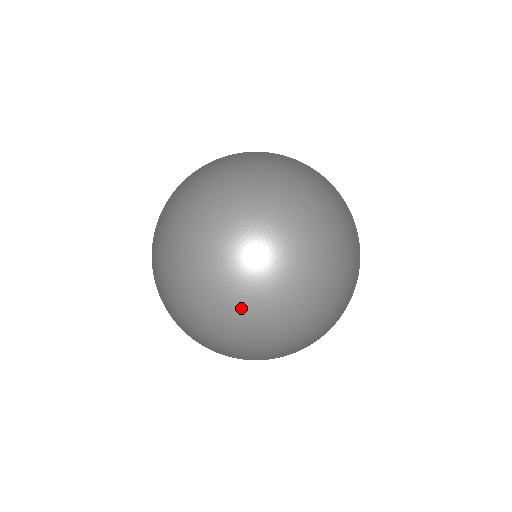
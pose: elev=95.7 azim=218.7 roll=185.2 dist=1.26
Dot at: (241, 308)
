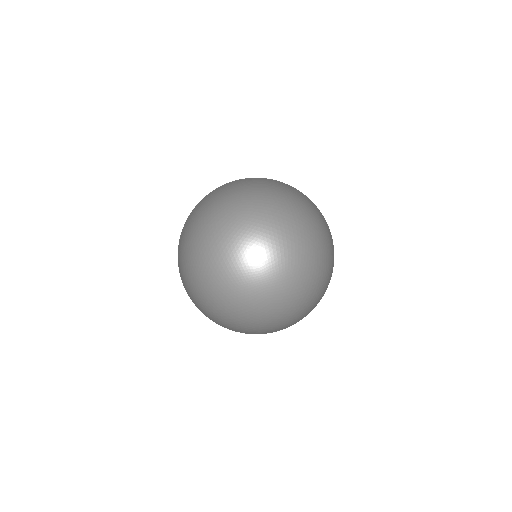
Dot at: (242, 303)
